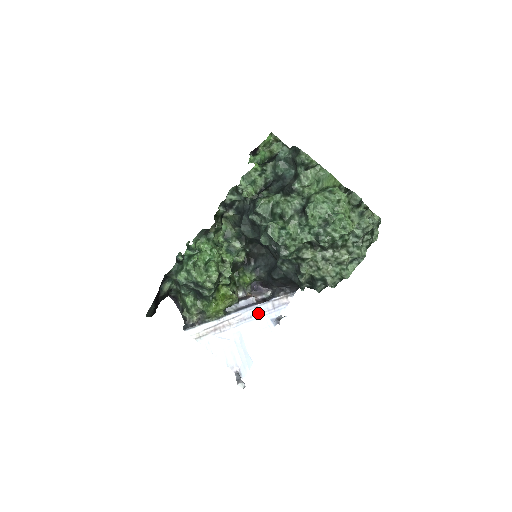
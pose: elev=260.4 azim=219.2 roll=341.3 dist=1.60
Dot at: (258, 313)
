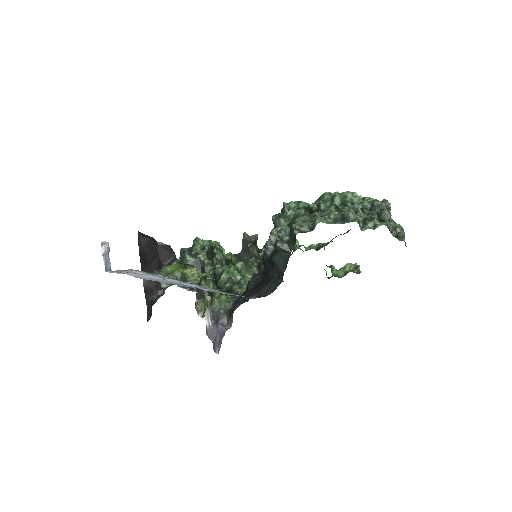
Dot at: (198, 286)
